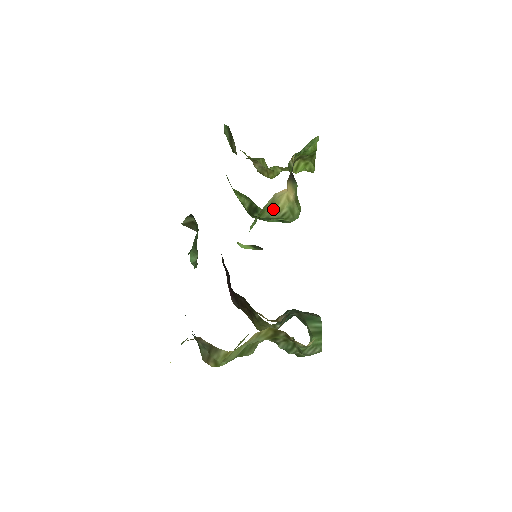
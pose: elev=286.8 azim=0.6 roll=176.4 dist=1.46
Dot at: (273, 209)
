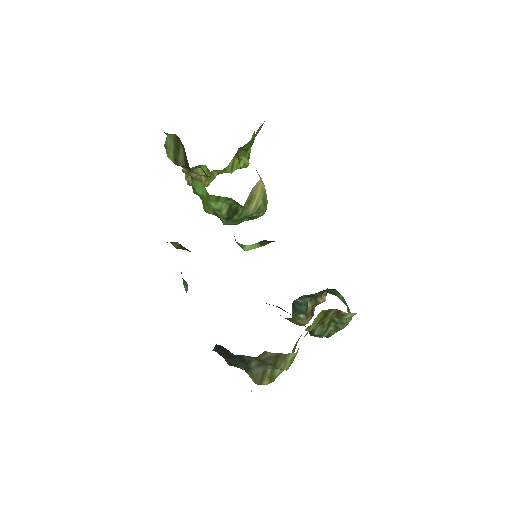
Dot at: (250, 205)
